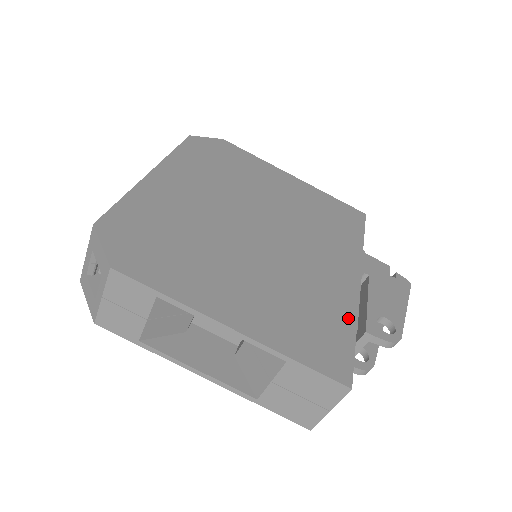
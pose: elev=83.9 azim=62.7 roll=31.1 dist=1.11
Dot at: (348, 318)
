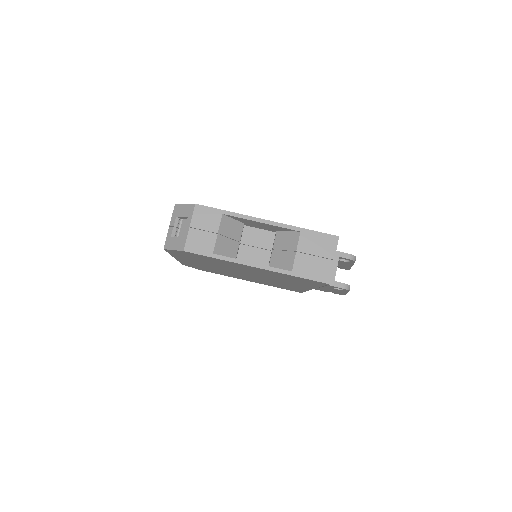
Dot at: occluded
